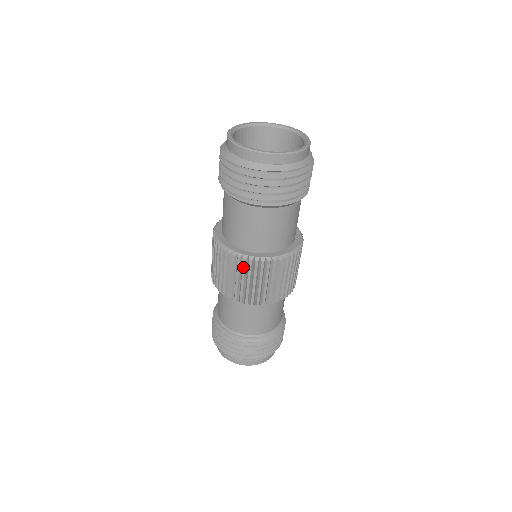
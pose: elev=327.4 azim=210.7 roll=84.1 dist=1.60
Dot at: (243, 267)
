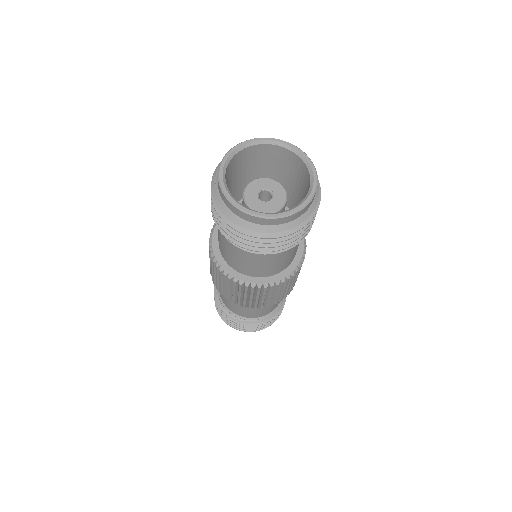
Dot at: (224, 279)
